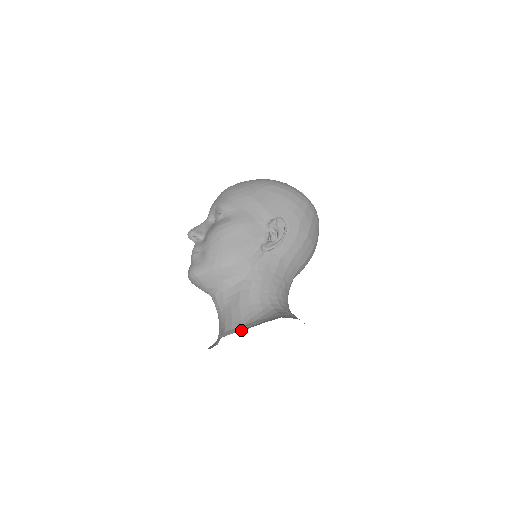
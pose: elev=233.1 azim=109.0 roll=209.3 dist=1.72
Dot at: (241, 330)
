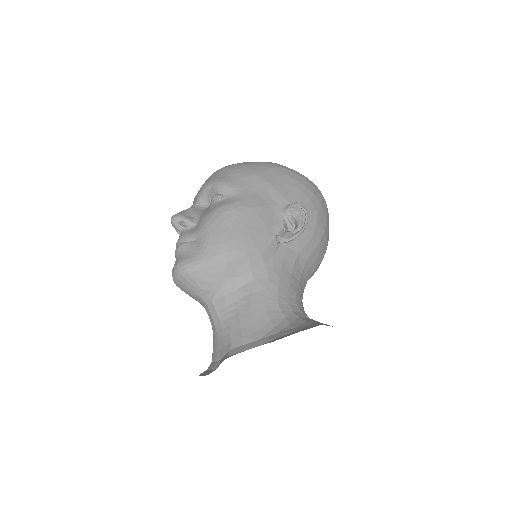
Dot at: (261, 344)
